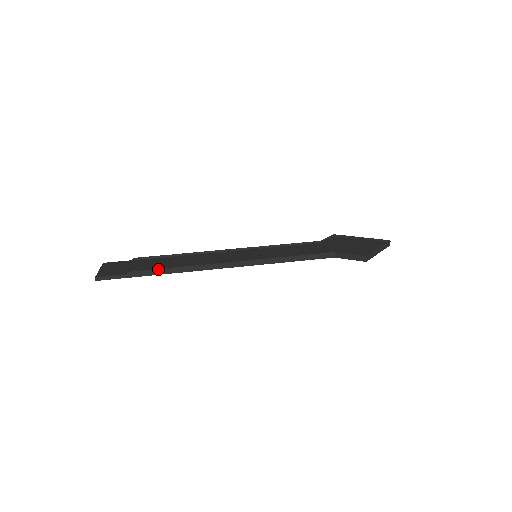
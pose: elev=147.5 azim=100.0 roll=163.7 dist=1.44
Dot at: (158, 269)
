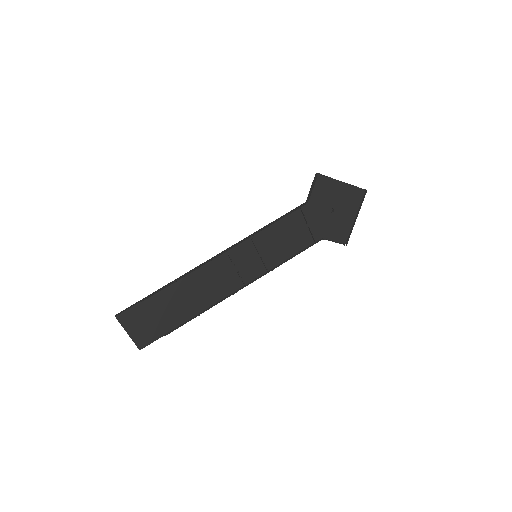
Dot at: occluded
